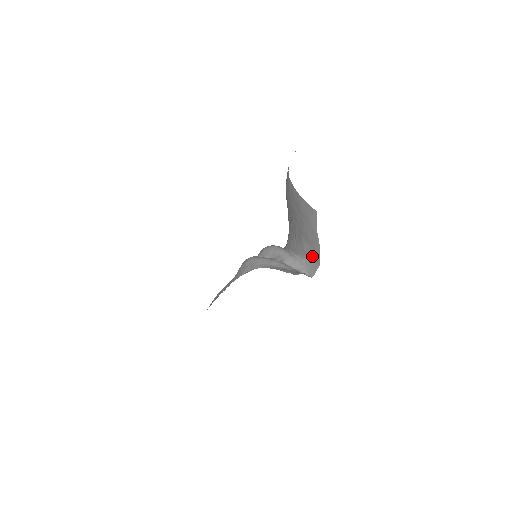
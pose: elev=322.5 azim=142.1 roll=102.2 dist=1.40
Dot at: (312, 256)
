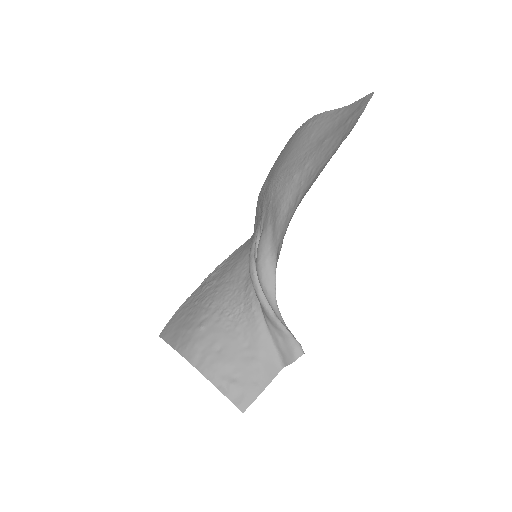
Dot at: occluded
